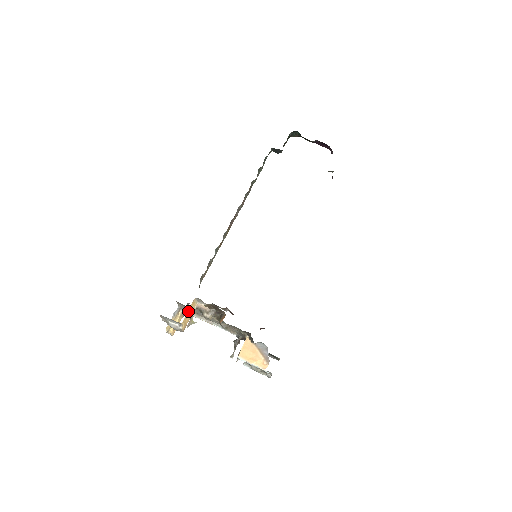
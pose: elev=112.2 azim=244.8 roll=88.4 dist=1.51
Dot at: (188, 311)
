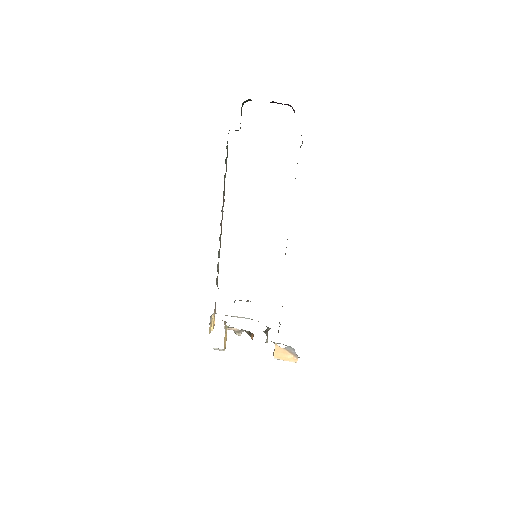
Dot at: (224, 340)
